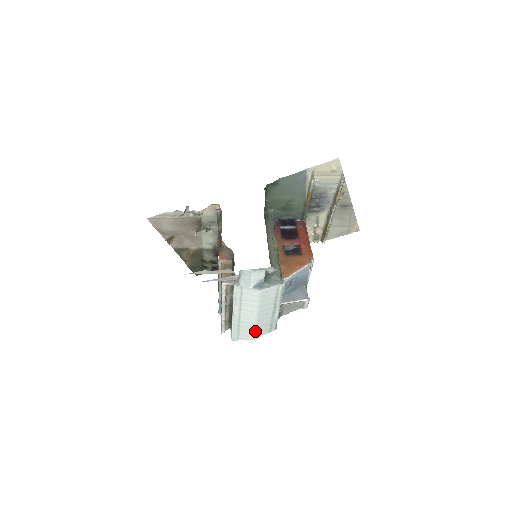
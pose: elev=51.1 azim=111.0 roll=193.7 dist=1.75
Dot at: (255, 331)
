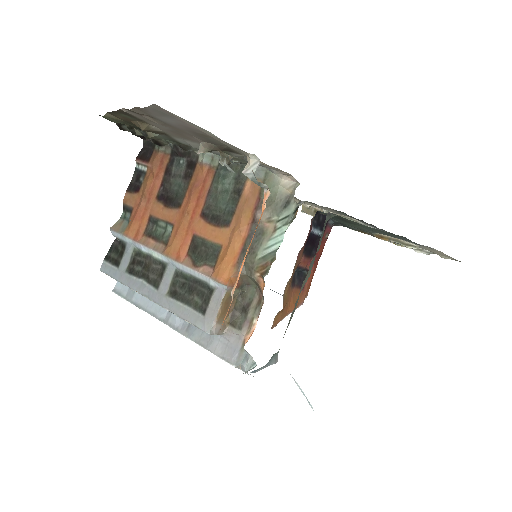
Dot at: occluded
